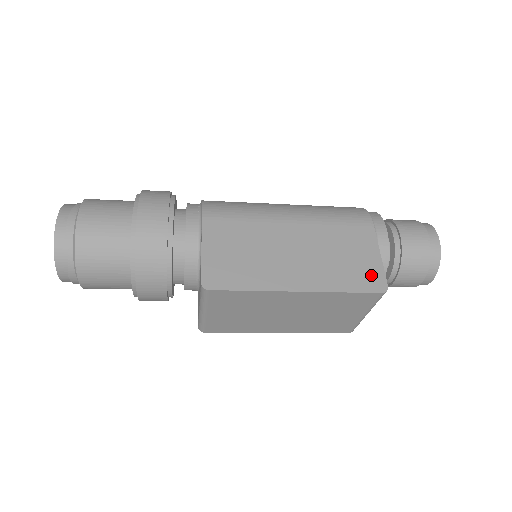
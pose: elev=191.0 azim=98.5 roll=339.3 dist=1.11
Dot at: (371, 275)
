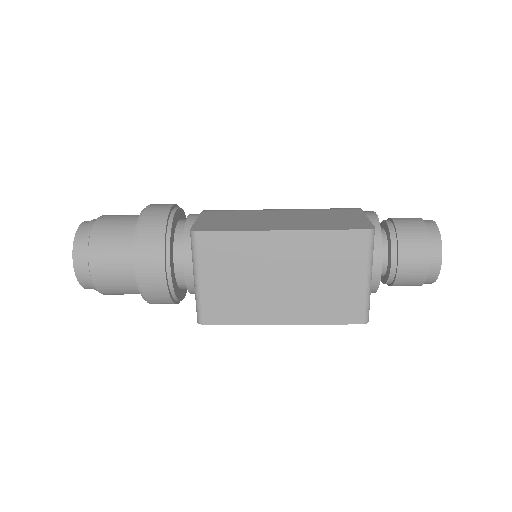
Dot at: (357, 224)
